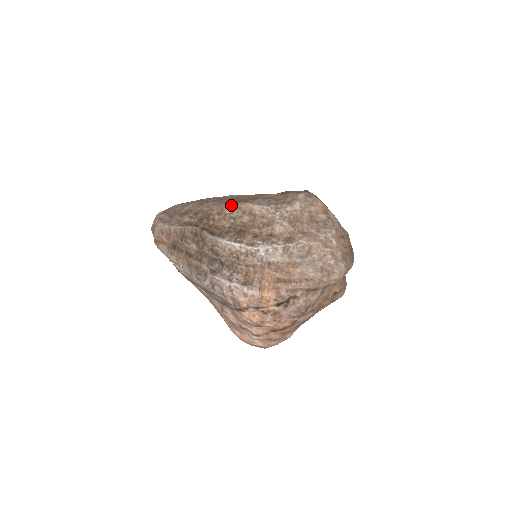
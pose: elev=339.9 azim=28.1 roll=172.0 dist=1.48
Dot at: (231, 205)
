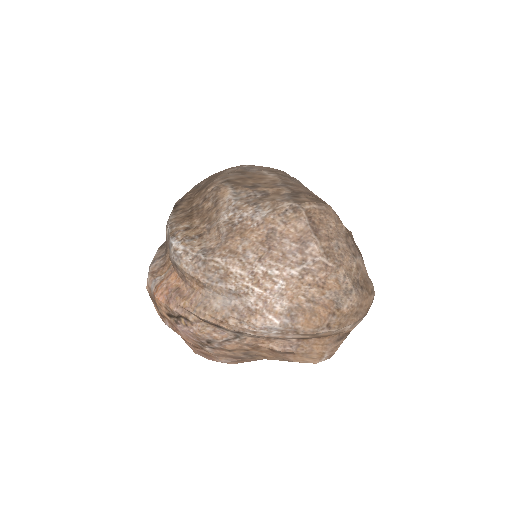
Dot at: (220, 183)
